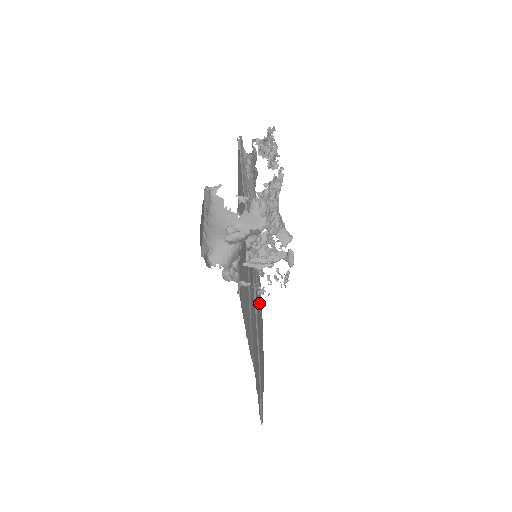
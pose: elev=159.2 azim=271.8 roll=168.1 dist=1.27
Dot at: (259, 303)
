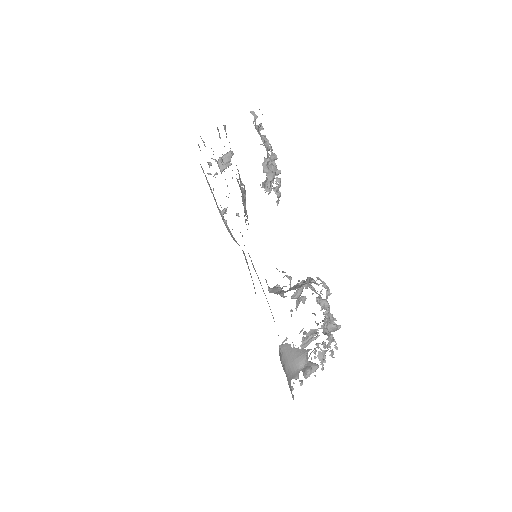
Dot at: occluded
